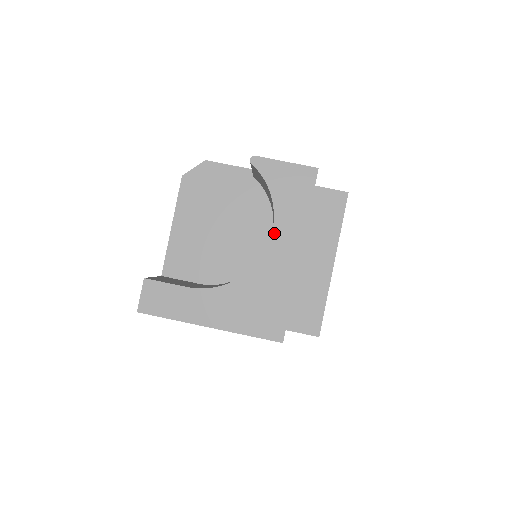
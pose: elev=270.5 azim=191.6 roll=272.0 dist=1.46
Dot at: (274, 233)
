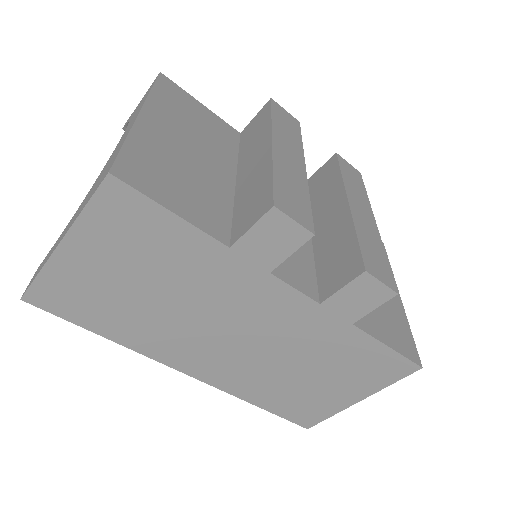
Dot at: occluded
